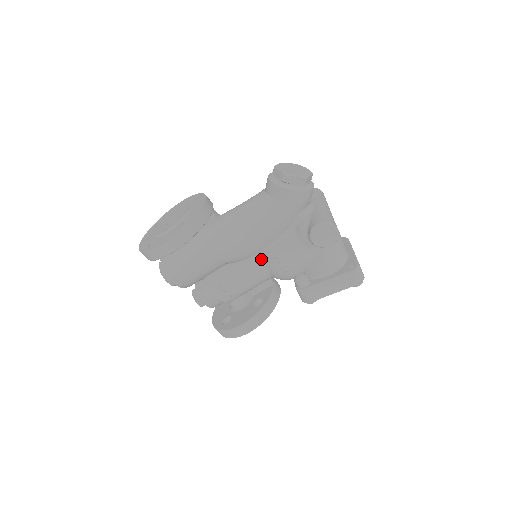
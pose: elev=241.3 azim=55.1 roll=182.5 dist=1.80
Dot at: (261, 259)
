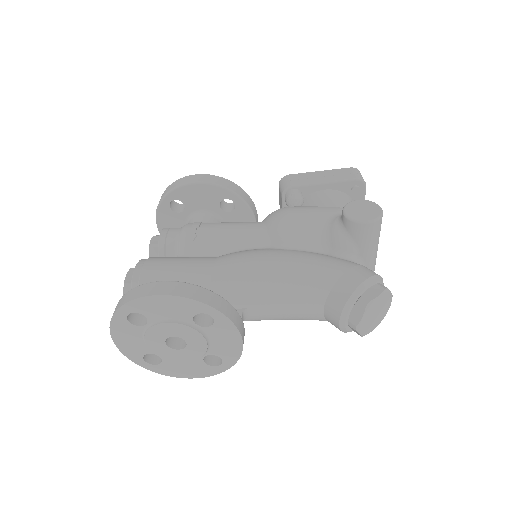
Dot at: occluded
